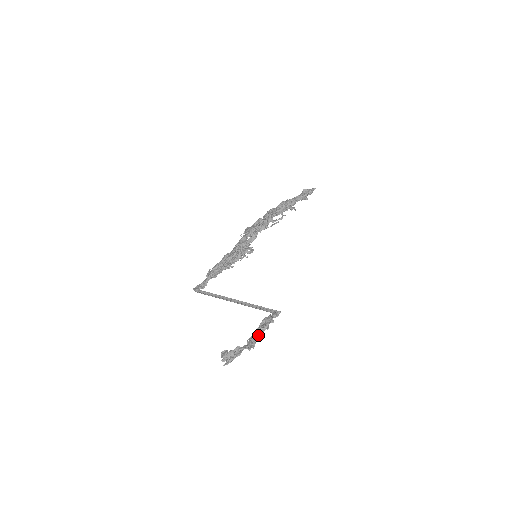
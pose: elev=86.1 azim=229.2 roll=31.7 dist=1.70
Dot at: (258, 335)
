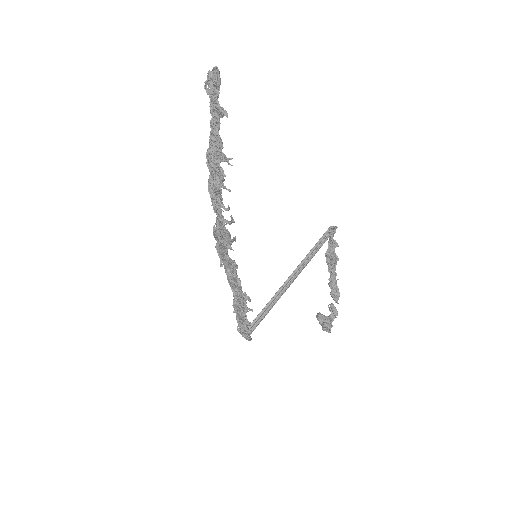
Dot at: (334, 273)
